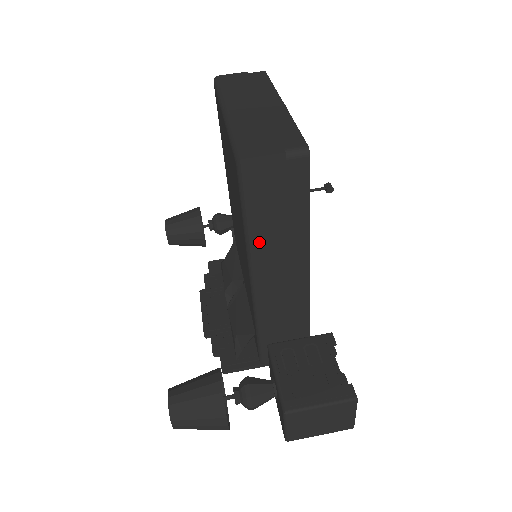
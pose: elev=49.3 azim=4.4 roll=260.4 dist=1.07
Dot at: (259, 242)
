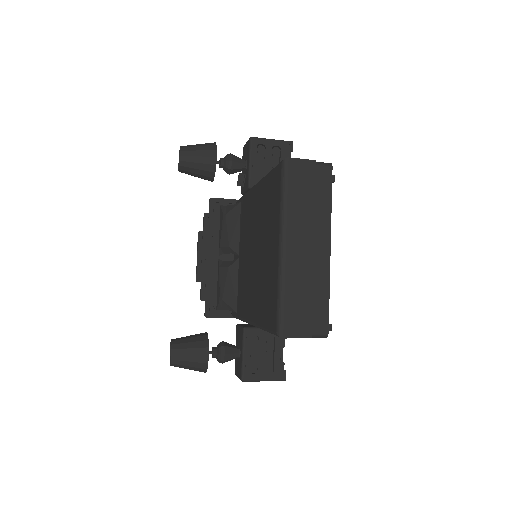
Dot at: occluded
